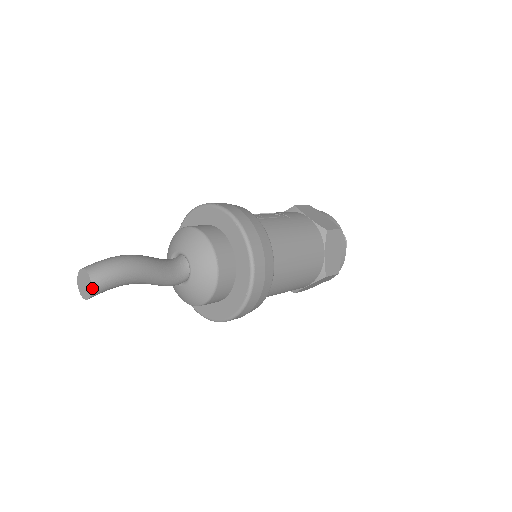
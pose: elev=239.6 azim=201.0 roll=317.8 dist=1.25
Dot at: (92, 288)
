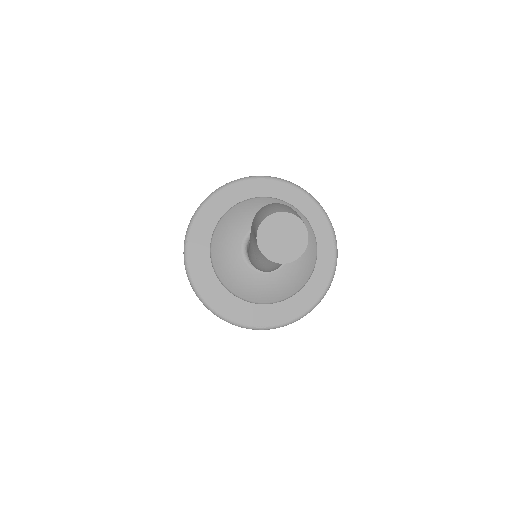
Dot at: (305, 226)
